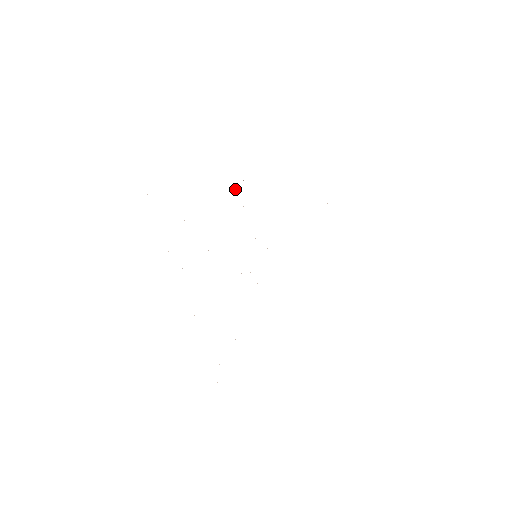
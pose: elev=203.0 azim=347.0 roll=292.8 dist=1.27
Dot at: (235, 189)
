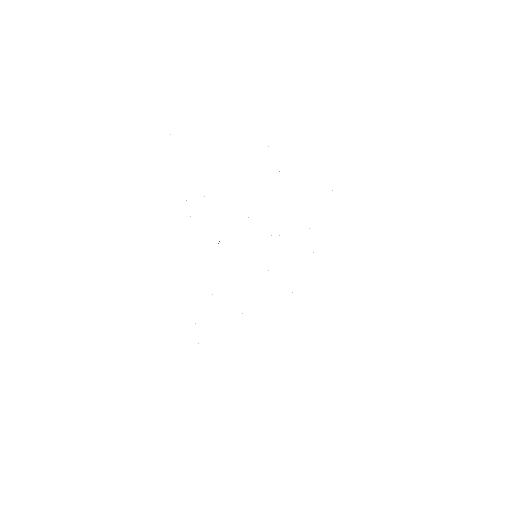
Dot at: occluded
